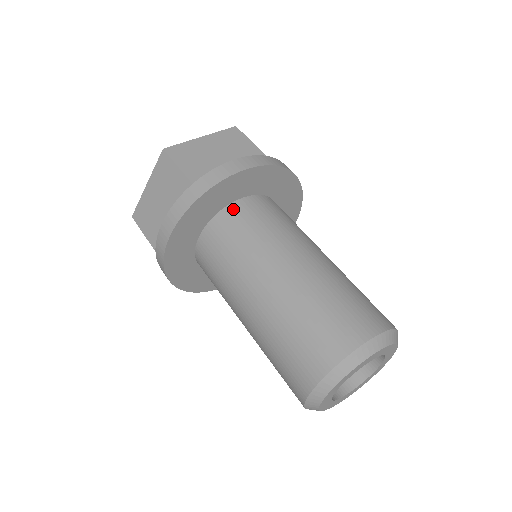
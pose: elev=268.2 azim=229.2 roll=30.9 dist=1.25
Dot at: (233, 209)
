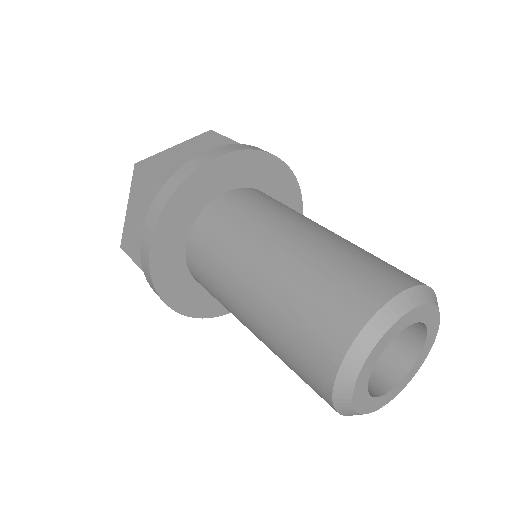
Dot at: (216, 205)
